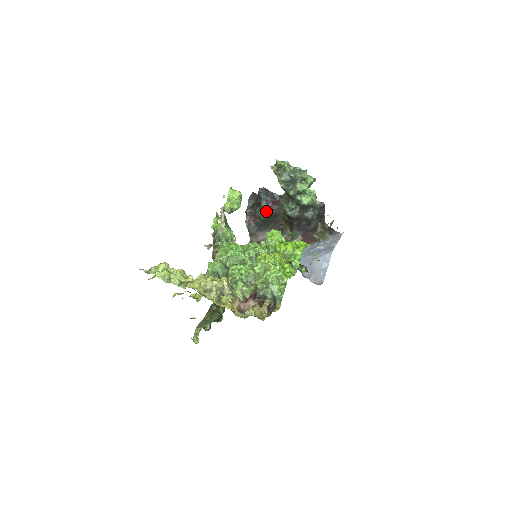
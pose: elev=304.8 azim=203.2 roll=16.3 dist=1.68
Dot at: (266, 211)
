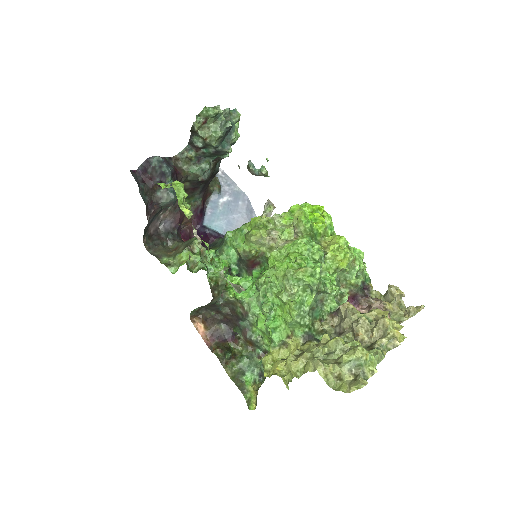
Dot at: occluded
